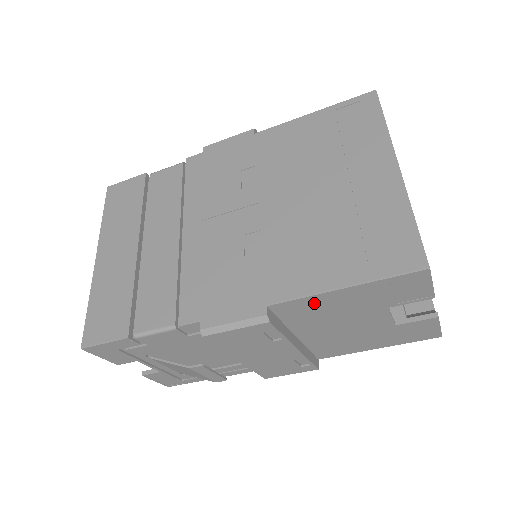
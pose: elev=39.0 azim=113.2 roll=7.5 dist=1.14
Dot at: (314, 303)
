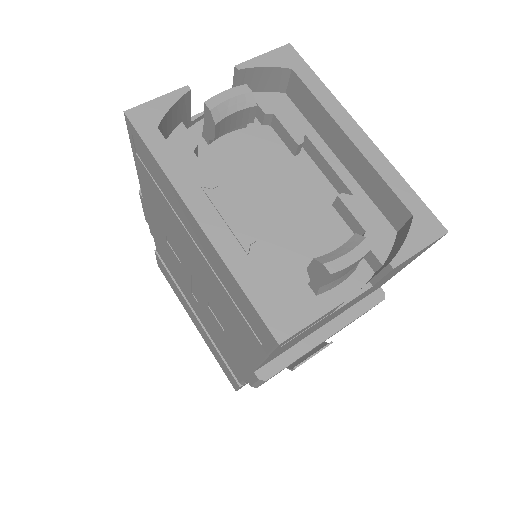
Dot at: (273, 356)
